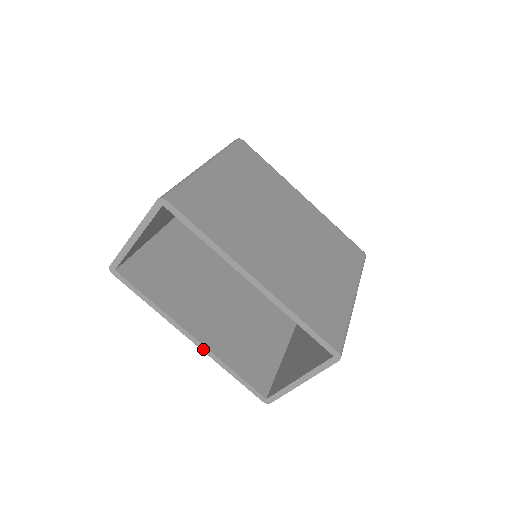
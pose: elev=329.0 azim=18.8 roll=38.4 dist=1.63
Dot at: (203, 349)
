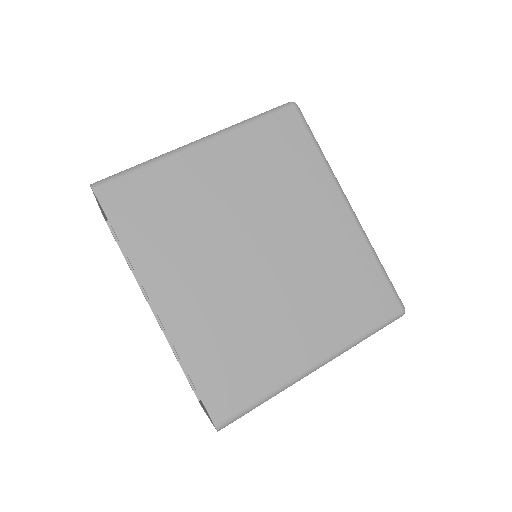
Dot at: (160, 326)
